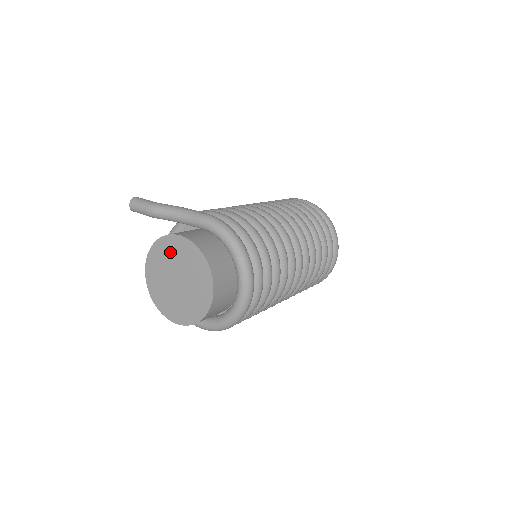
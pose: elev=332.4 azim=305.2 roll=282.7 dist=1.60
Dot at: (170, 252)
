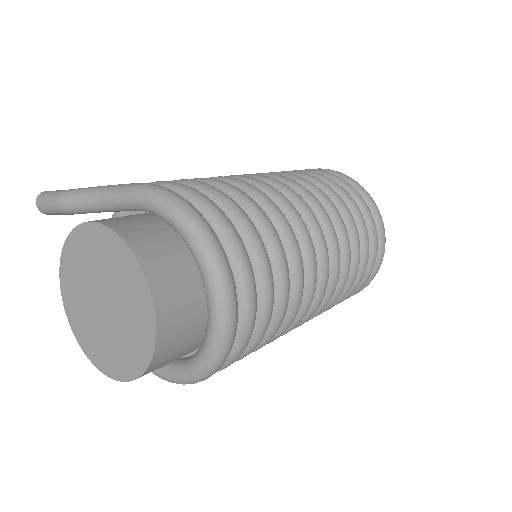
Dot at: (84, 256)
